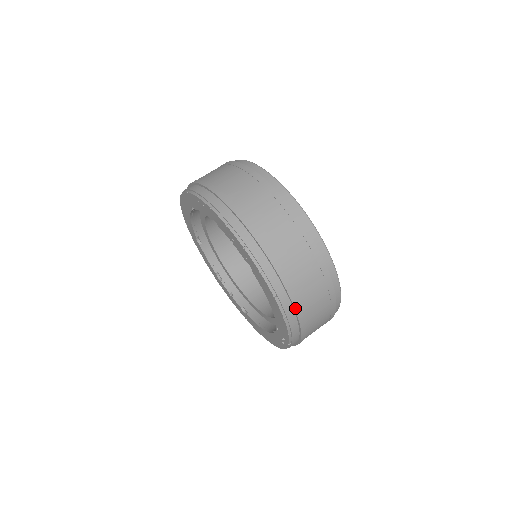
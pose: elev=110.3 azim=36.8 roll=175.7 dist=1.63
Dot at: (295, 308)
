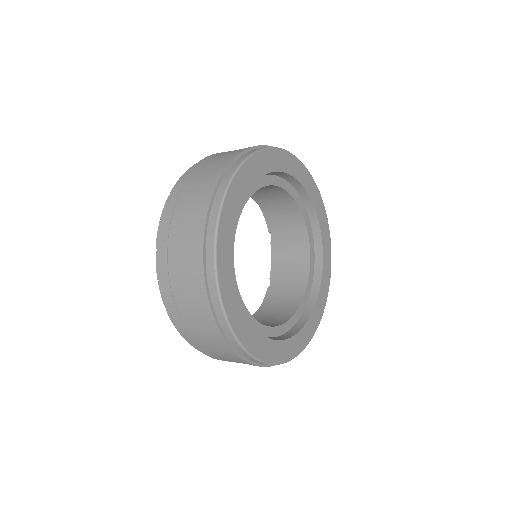
Dot at: (164, 275)
